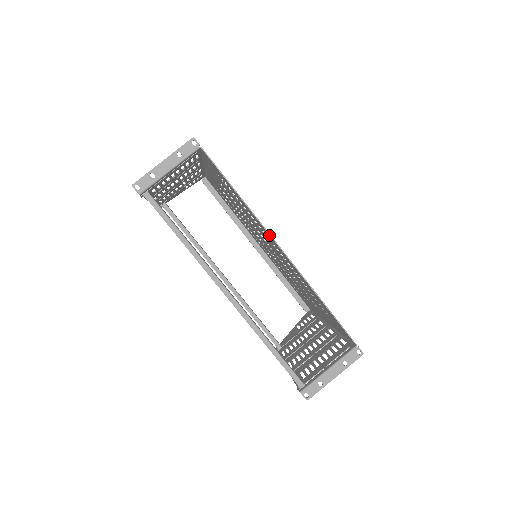
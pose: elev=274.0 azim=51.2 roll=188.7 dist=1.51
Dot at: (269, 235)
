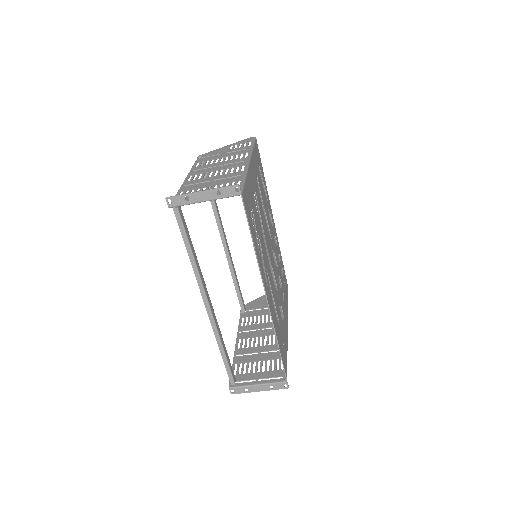
Dot at: (263, 285)
